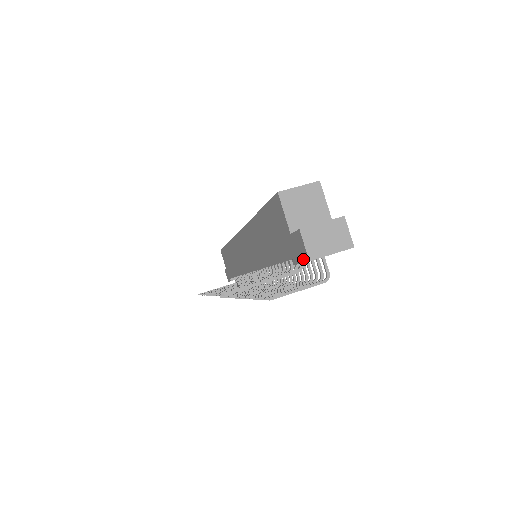
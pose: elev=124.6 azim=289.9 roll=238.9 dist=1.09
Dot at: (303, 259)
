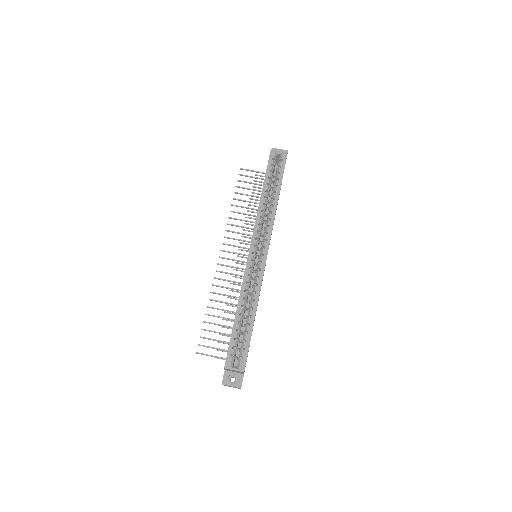
Dot at: occluded
